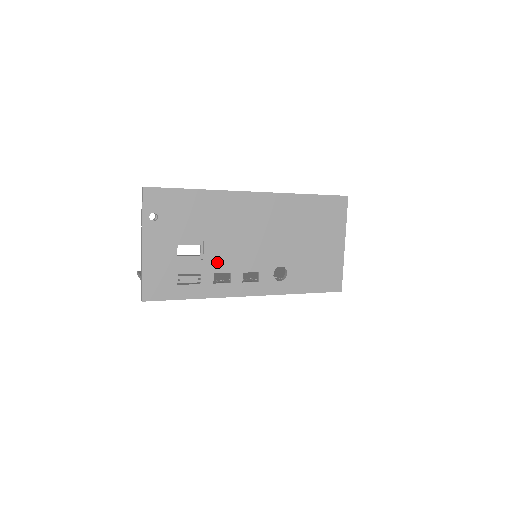
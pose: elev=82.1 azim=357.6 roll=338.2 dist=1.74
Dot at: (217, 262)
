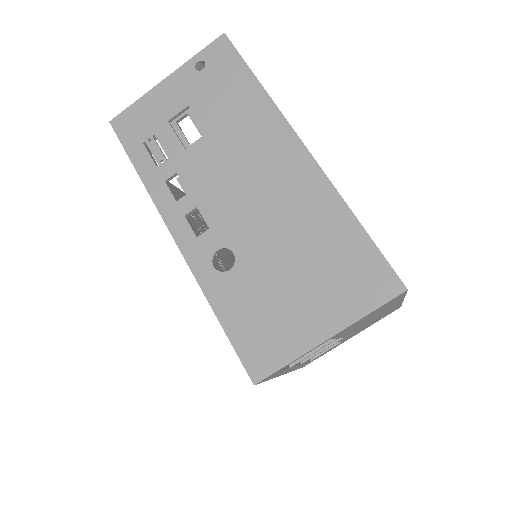
Dot at: (192, 167)
